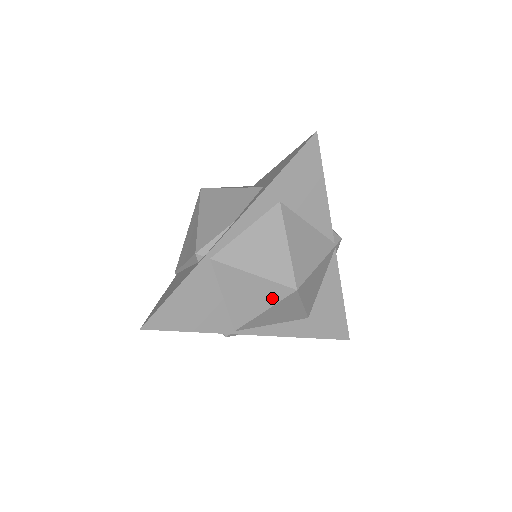
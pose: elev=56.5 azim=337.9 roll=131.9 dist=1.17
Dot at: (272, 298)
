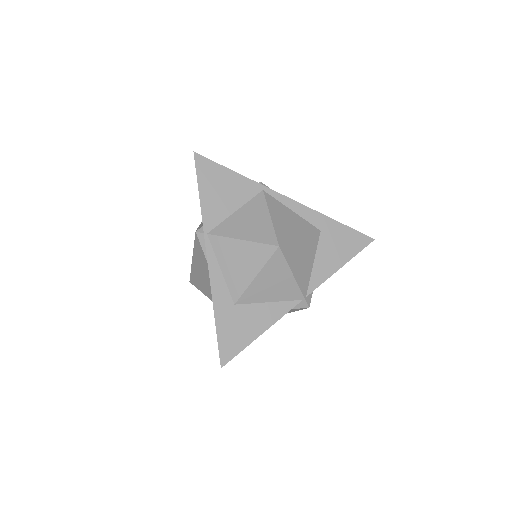
Dot at: (259, 237)
